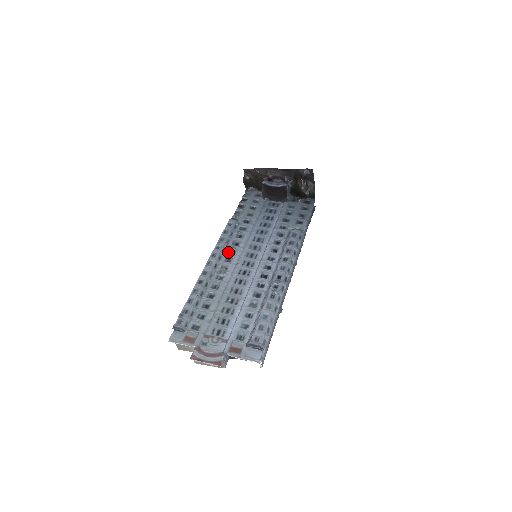
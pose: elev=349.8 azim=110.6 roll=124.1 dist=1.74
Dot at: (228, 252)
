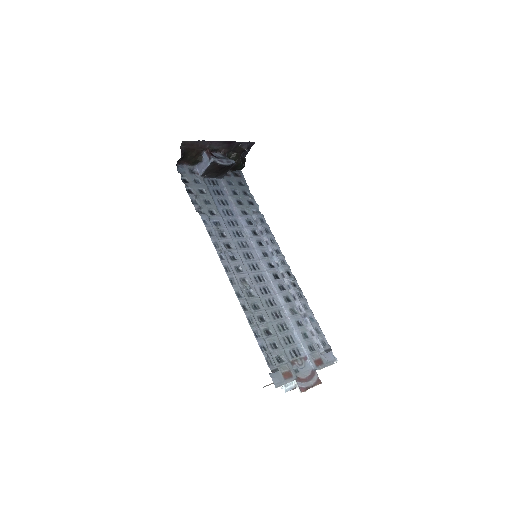
Dot at: (231, 259)
